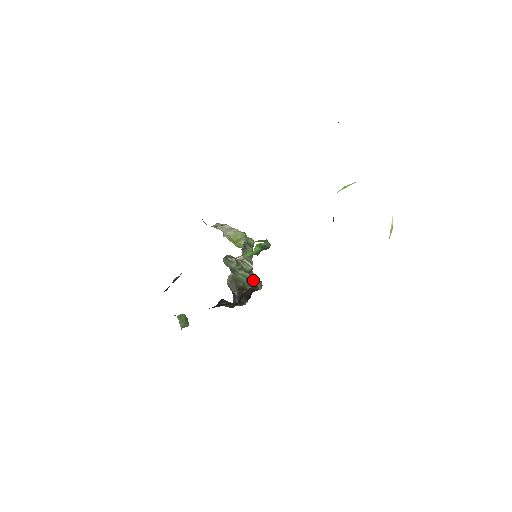
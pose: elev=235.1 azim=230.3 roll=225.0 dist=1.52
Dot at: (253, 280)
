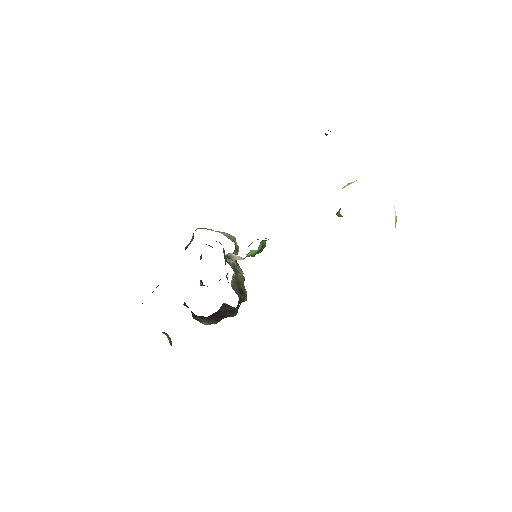
Dot at: occluded
